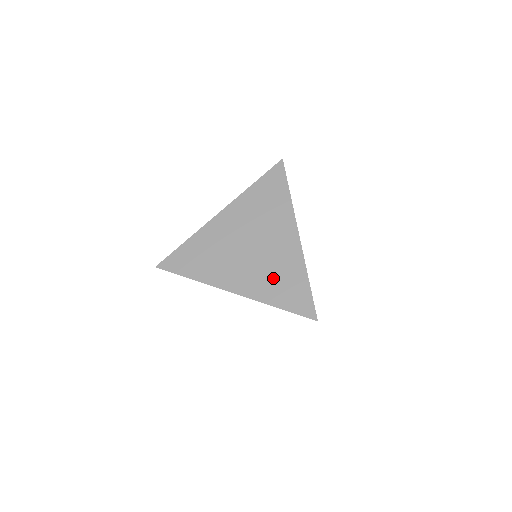
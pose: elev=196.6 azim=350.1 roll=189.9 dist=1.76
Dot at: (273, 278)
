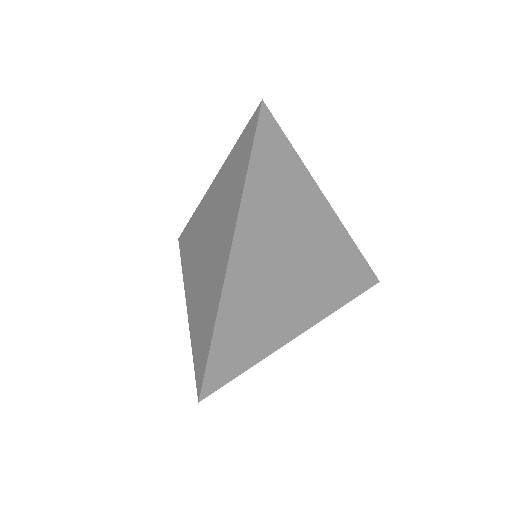
Dot at: (331, 278)
